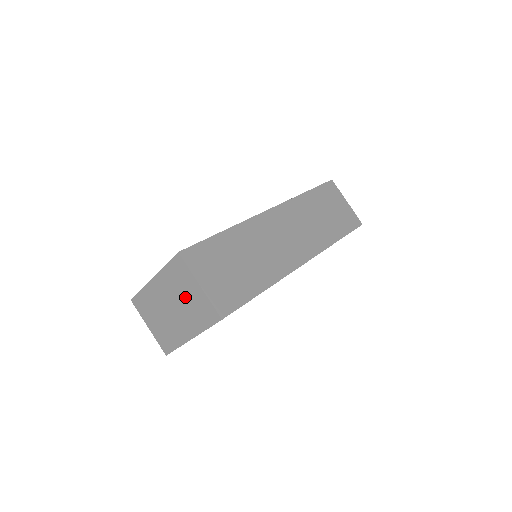
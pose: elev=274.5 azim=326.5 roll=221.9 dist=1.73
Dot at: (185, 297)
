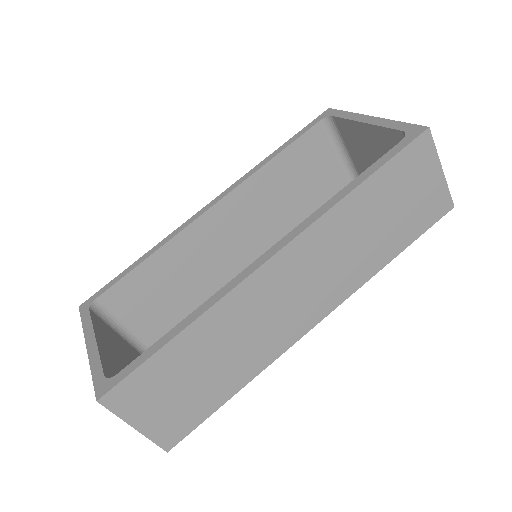
Dot at: occluded
